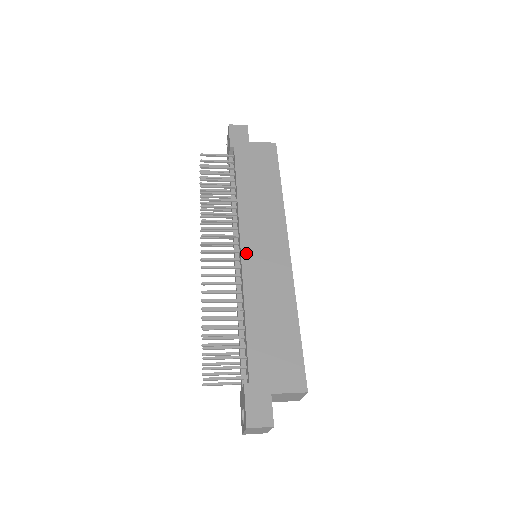
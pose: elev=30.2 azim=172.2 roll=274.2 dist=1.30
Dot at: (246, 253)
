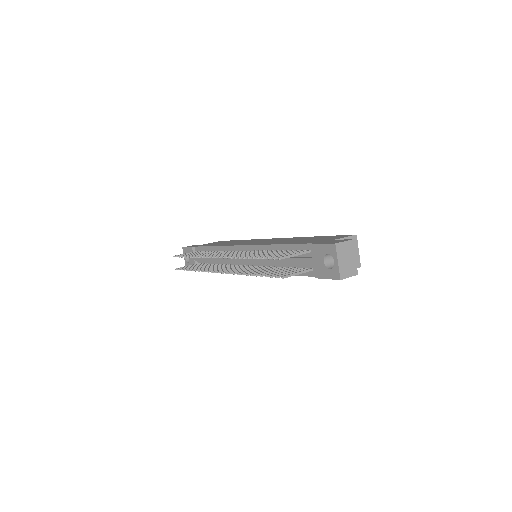
Dot at: (248, 244)
